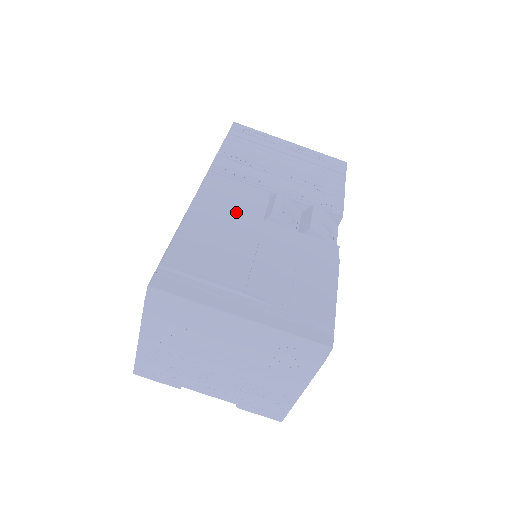
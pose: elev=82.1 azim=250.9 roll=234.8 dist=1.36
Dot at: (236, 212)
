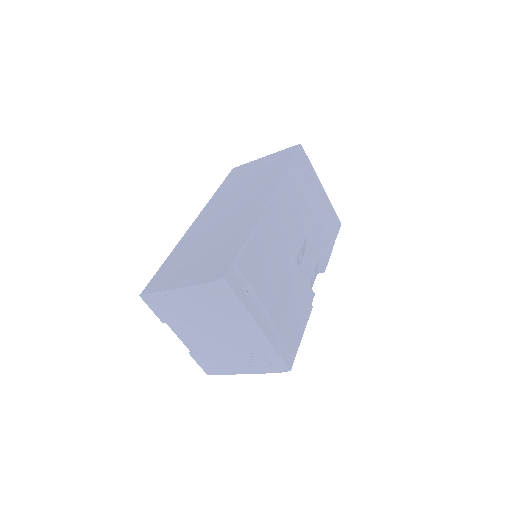
Dot at: (279, 237)
